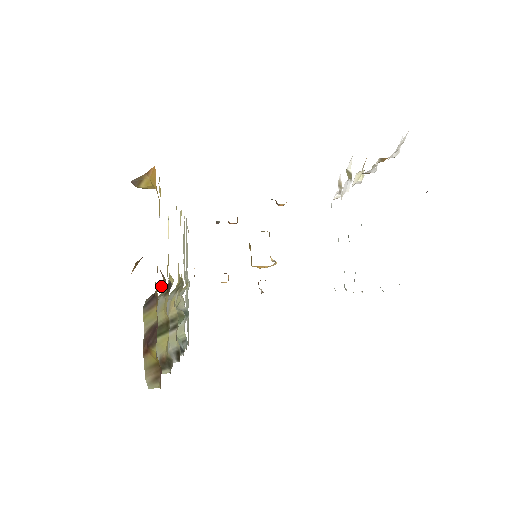
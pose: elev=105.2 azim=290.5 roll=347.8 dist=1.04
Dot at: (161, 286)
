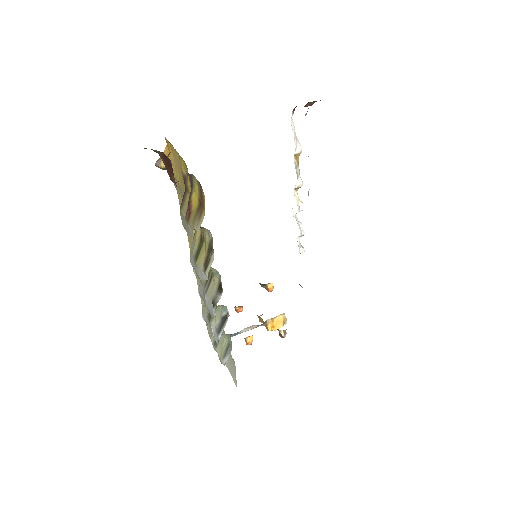
Dot at: occluded
